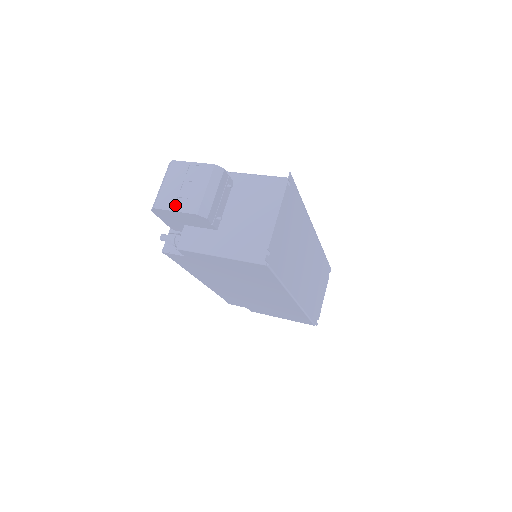
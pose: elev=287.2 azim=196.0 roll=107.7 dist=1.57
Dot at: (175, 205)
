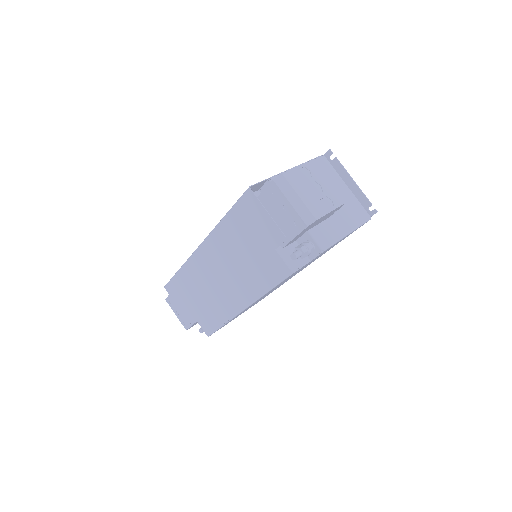
Dot at: (325, 207)
